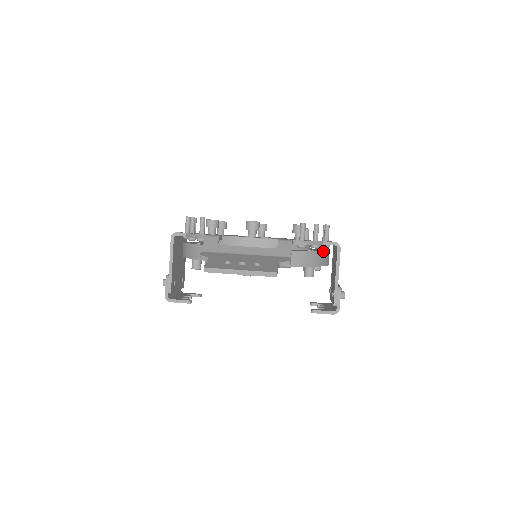
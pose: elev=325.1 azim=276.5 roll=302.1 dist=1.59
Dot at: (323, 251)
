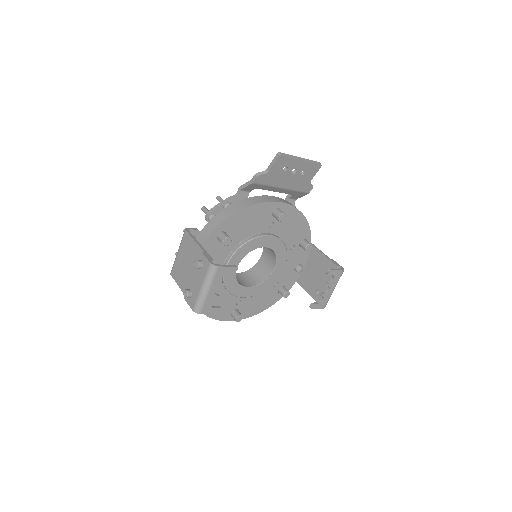
Dot at: occluded
